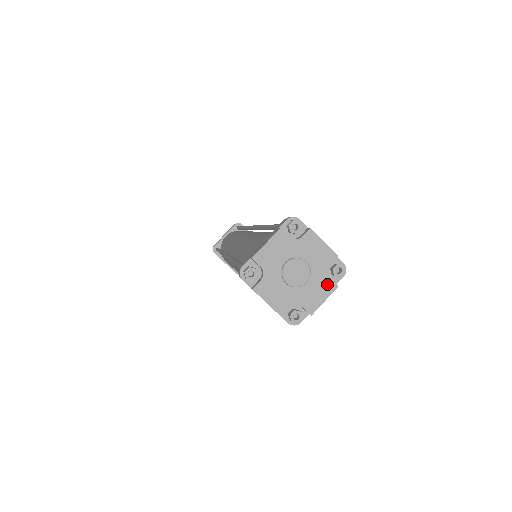
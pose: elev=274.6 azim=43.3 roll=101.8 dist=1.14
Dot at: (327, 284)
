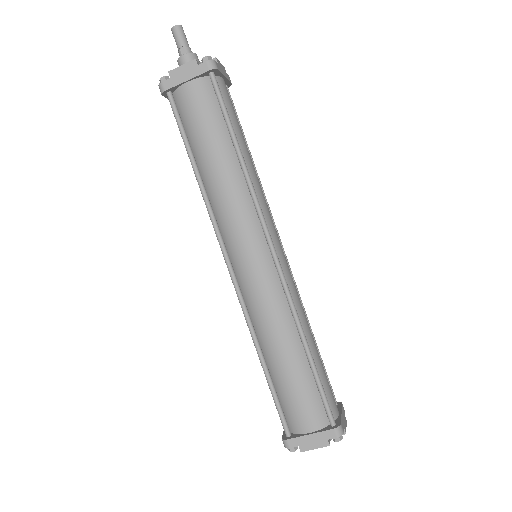
Dot at: occluded
